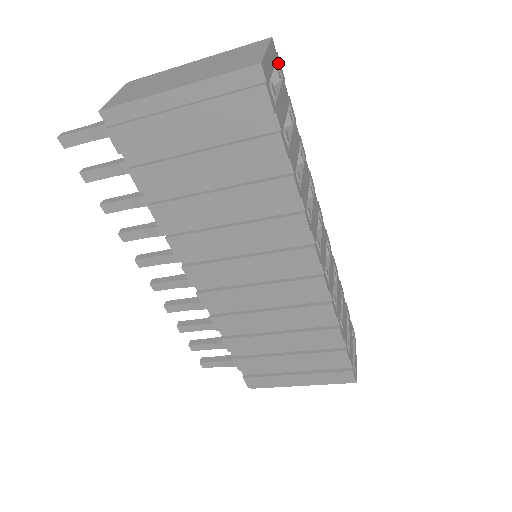
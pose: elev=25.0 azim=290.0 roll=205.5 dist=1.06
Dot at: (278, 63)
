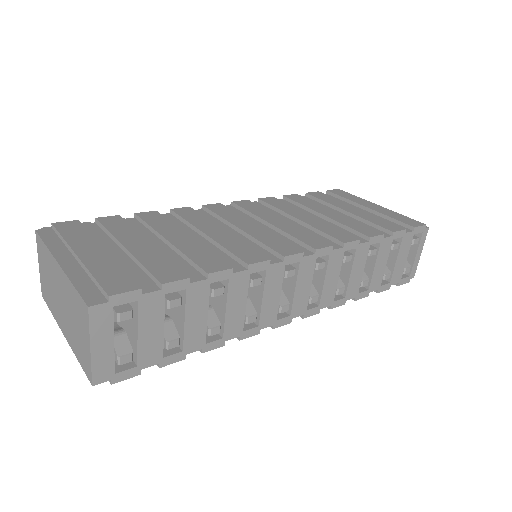
Dot at: (118, 305)
